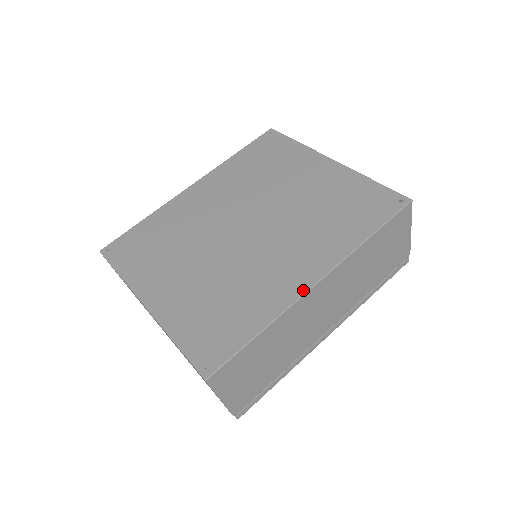
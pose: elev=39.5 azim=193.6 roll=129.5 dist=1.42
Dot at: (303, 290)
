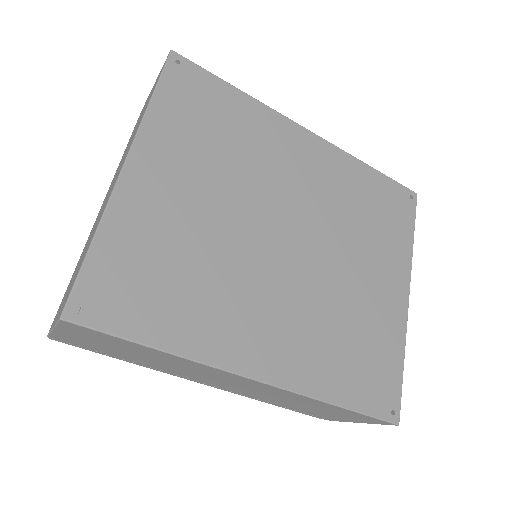
Dot at: (239, 369)
